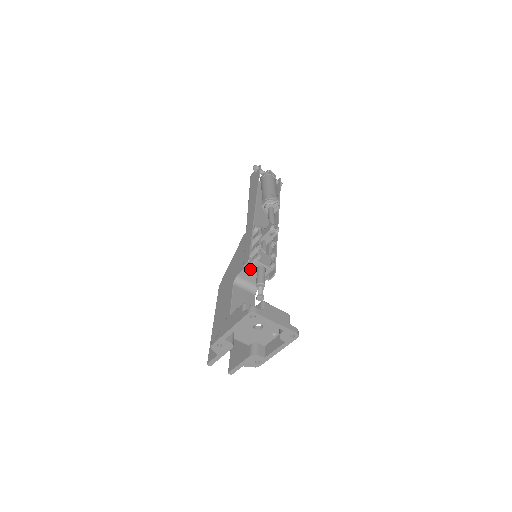
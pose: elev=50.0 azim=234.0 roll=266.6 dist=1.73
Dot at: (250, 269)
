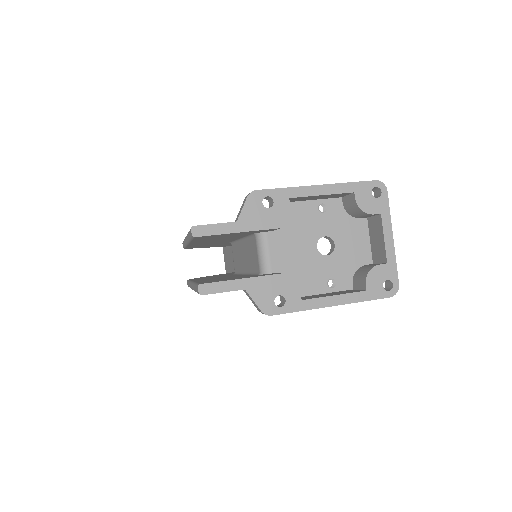
Dot at: occluded
